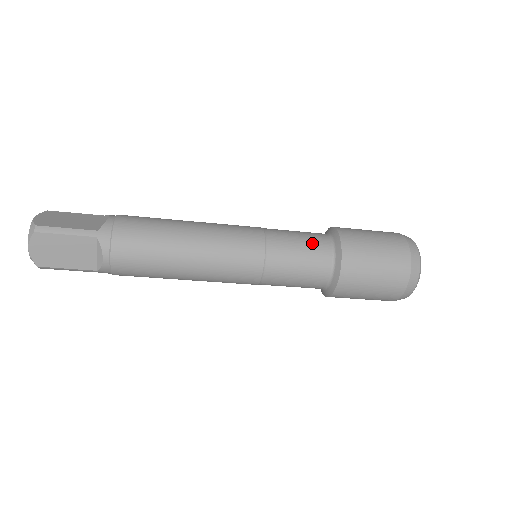
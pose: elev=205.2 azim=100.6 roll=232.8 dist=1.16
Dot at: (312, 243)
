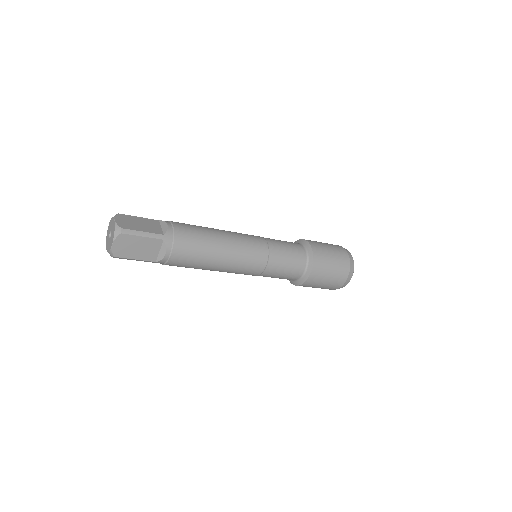
Dot at: (295, 251)
